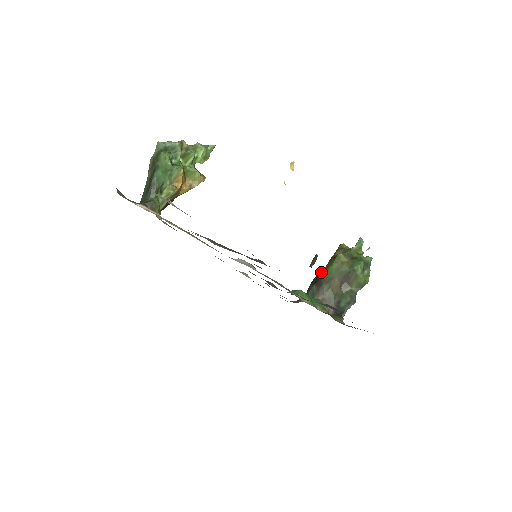
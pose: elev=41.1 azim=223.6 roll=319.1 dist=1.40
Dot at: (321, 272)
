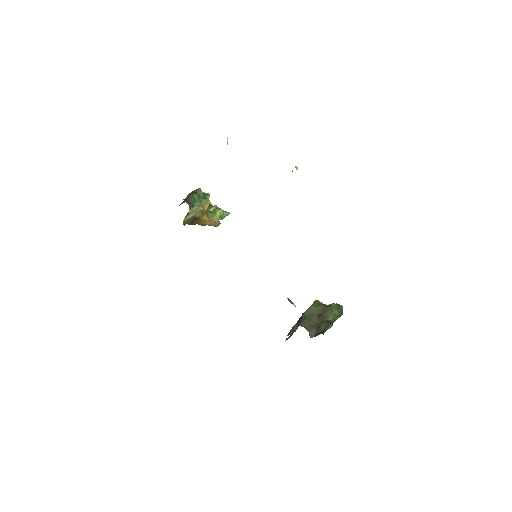
Dot at: (300, 317)
